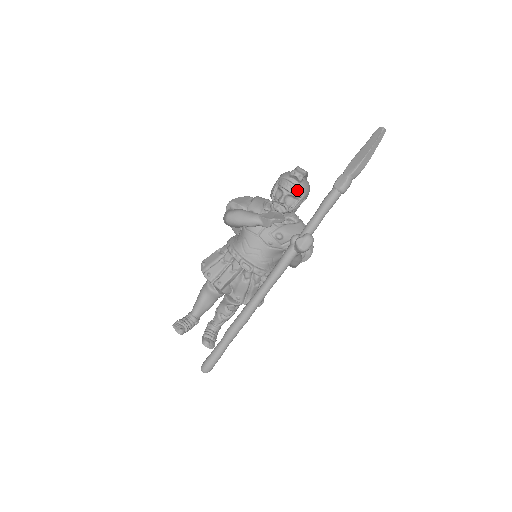
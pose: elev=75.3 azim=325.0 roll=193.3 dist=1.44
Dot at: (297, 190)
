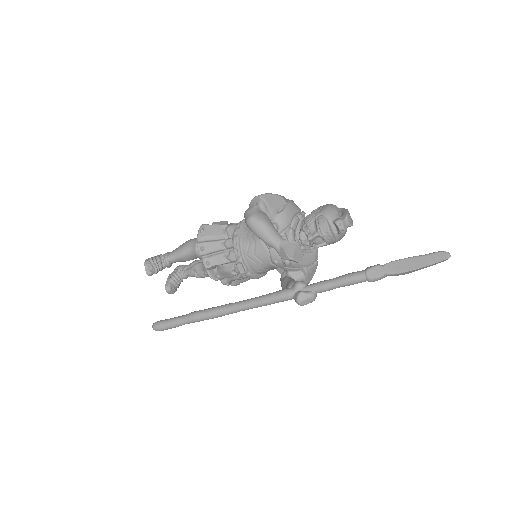
Dot at: (331, 240)
